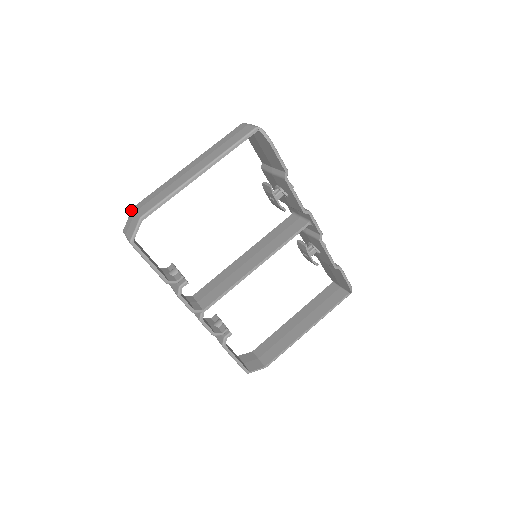
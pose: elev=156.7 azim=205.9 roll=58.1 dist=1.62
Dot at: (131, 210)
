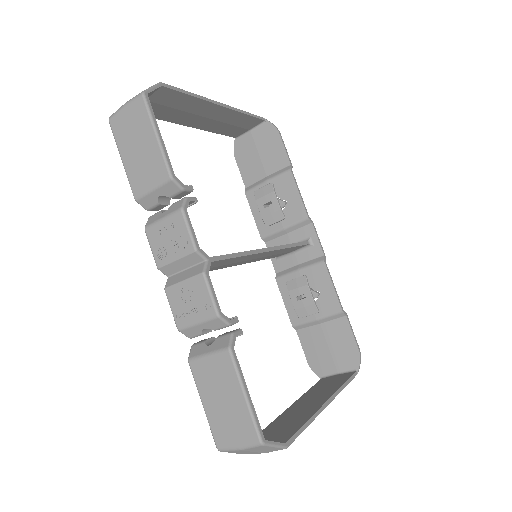
Dot at: occluded
